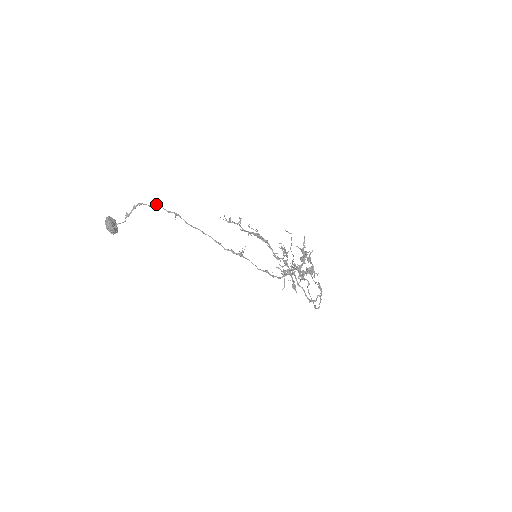
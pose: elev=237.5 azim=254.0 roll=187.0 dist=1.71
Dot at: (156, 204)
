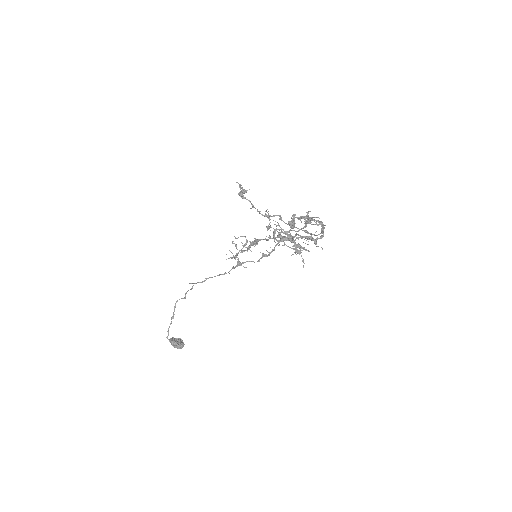
Dot at: (186, 292)
